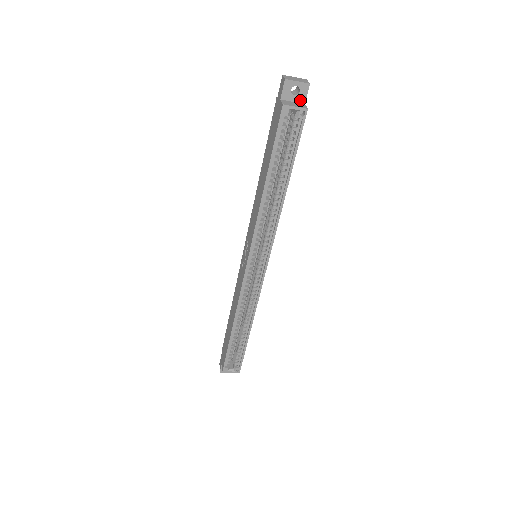
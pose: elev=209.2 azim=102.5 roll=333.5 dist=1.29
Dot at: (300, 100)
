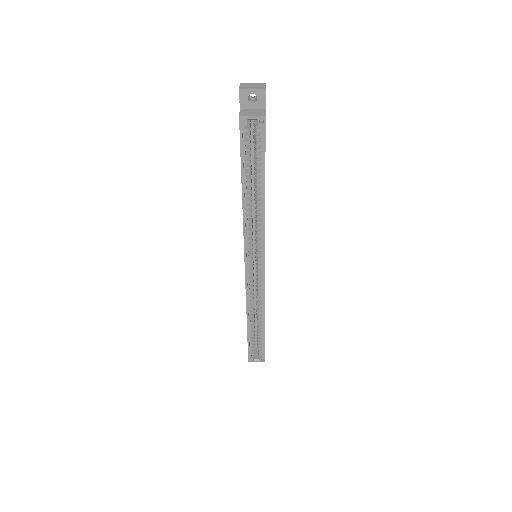
Dot at: (260, 106)
